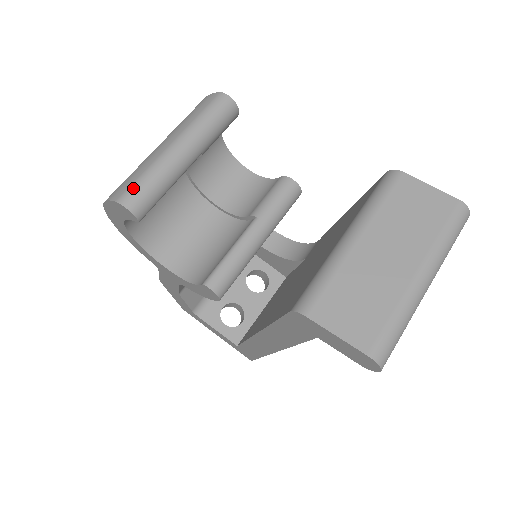
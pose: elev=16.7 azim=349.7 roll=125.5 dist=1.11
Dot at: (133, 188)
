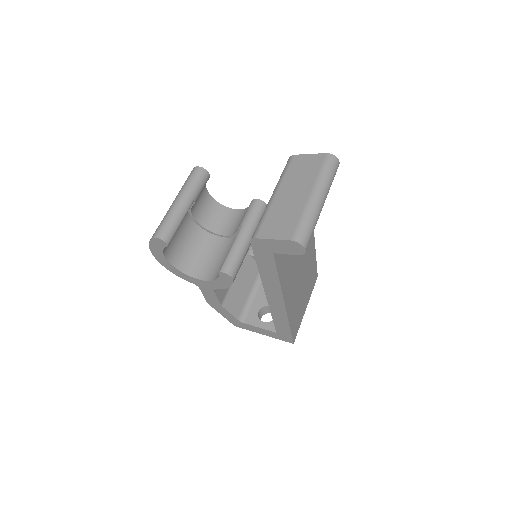
Dot at: (159, 228)
